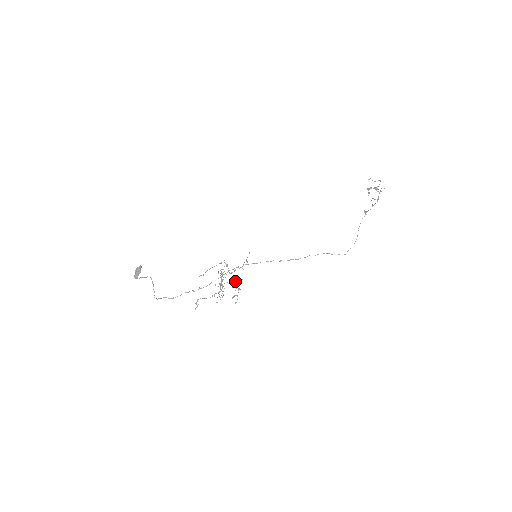
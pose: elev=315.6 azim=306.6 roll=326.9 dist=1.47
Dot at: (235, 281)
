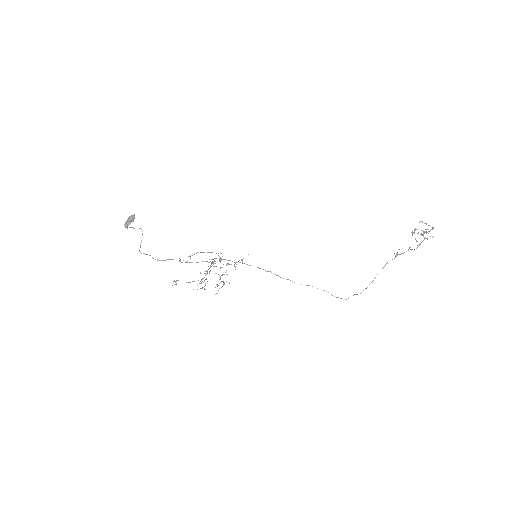
Dot at: (223, 274)
